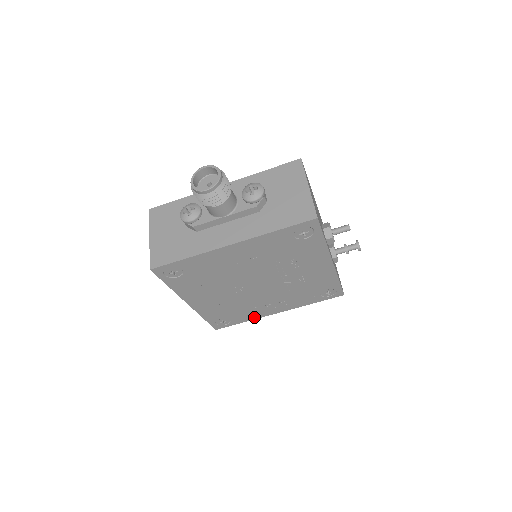
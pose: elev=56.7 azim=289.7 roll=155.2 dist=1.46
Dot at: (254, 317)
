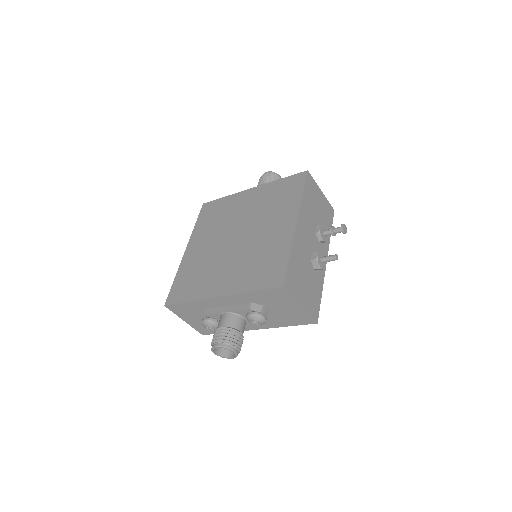
Dot at: occluded
